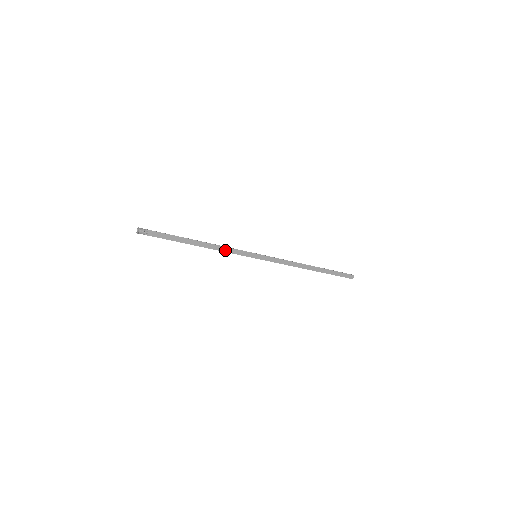
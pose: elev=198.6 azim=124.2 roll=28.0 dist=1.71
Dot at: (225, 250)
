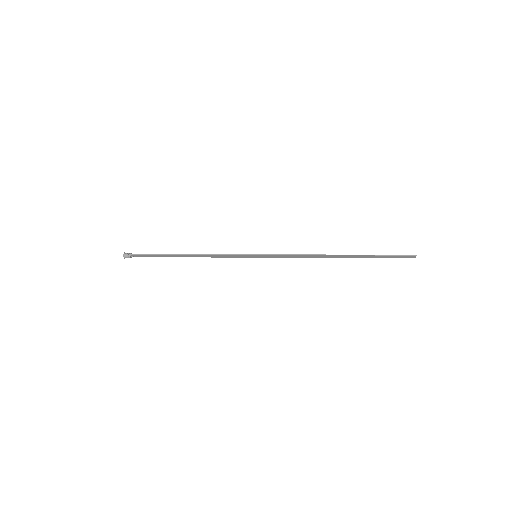
Dot at: (217, 256)
